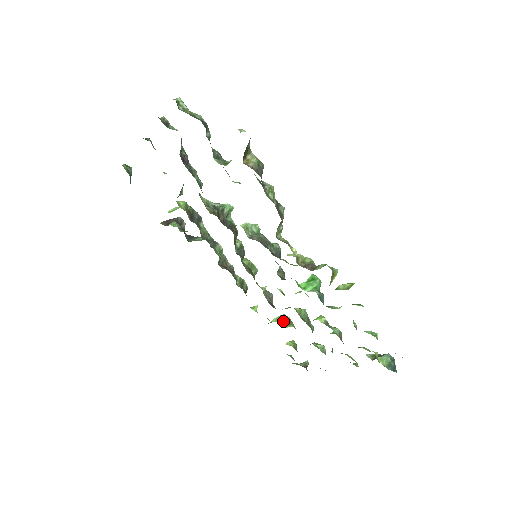
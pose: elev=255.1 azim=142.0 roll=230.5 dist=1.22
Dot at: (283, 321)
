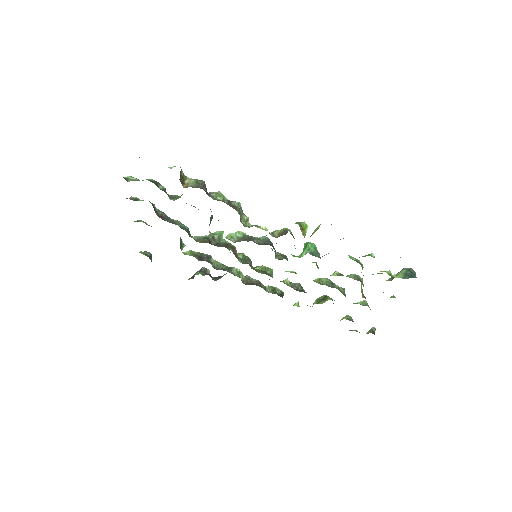
Dot at: (320, 300)
